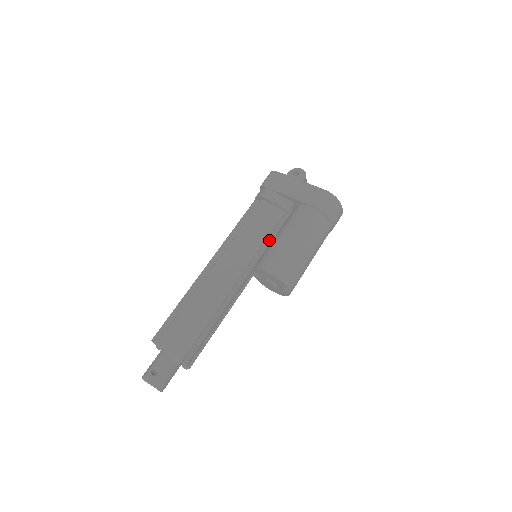
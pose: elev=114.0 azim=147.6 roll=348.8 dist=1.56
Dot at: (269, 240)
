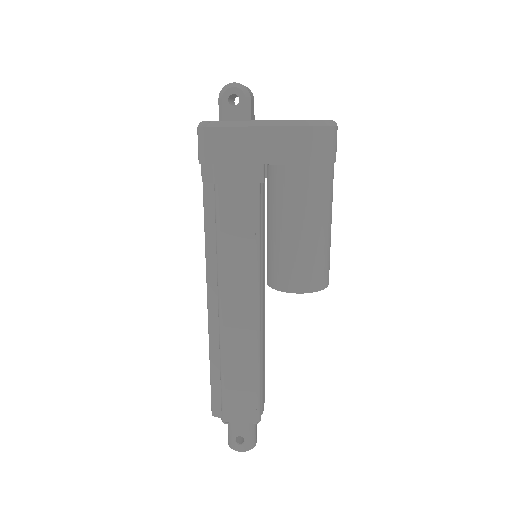
Dot at: (261, 230)
